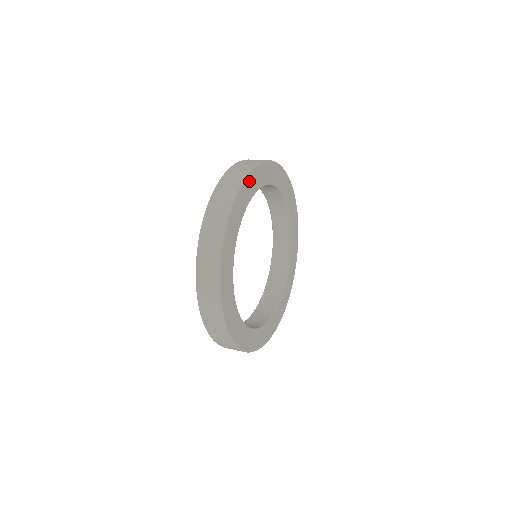
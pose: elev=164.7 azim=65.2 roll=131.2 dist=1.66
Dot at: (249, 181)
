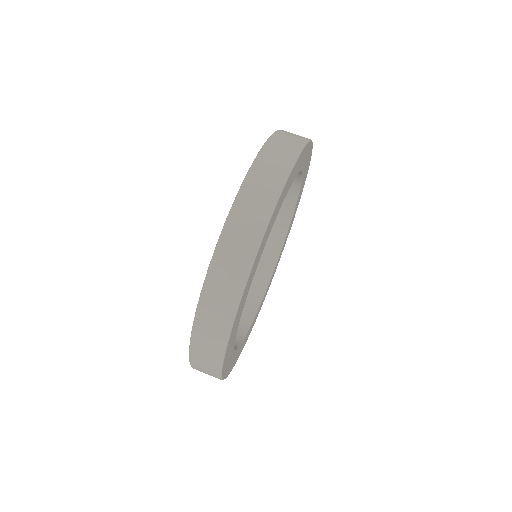
Dot at: (227, 351)
